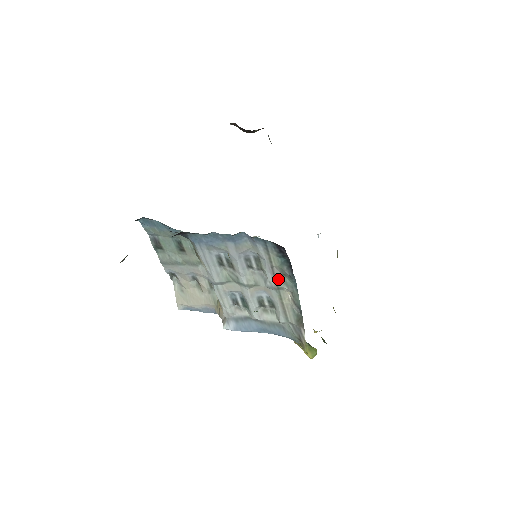
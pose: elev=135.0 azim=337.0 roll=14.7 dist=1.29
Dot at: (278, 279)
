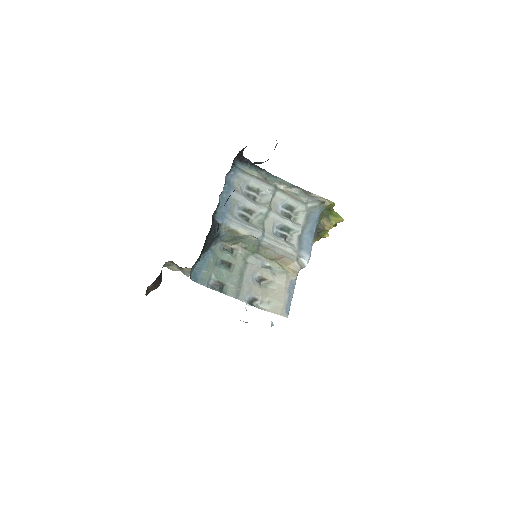
Dot at: (268, 183)
